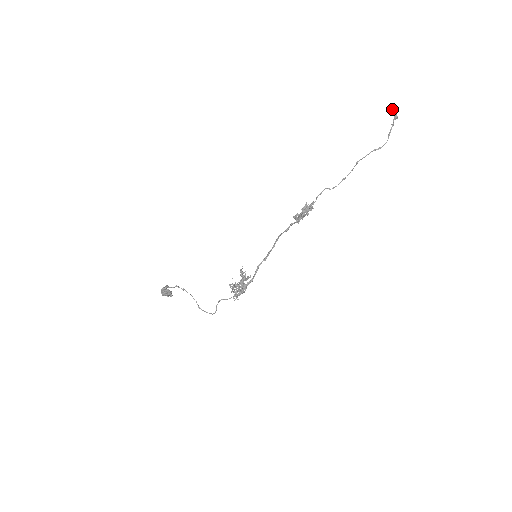
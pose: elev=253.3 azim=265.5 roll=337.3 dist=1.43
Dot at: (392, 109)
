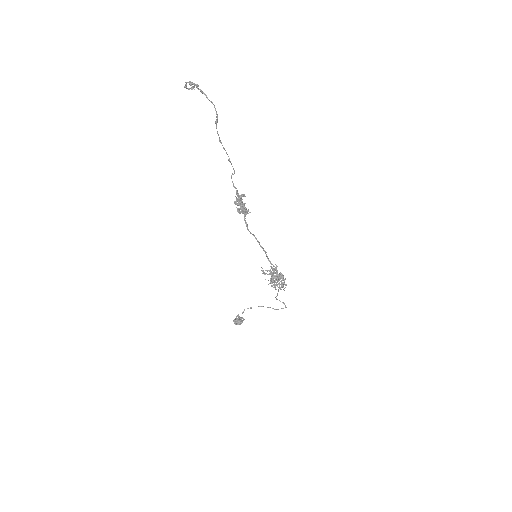
Dot at: (185, 86)
